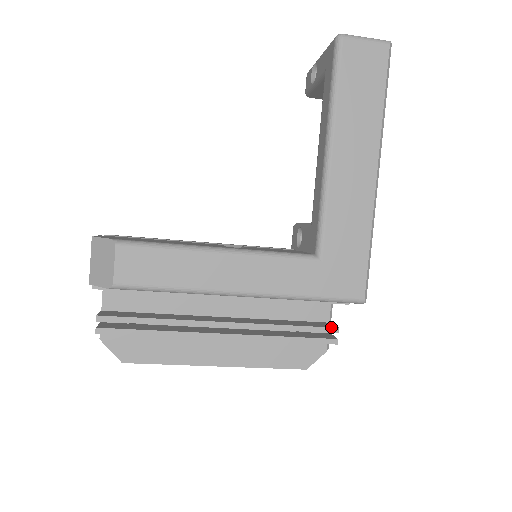
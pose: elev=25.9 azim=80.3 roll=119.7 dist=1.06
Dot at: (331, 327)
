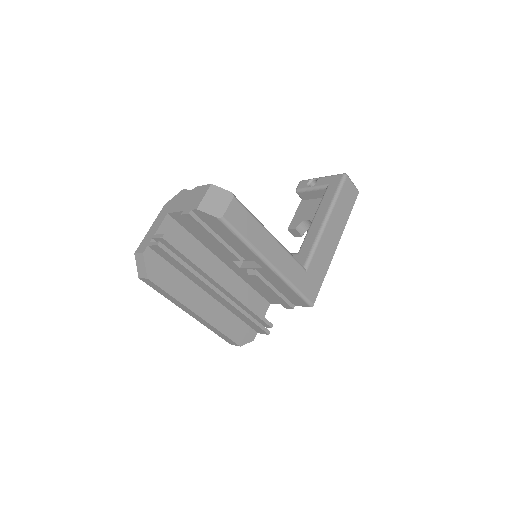
Dot at: (270, 322)
